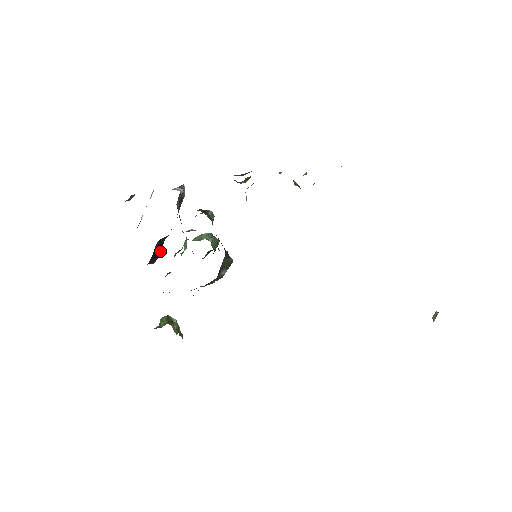
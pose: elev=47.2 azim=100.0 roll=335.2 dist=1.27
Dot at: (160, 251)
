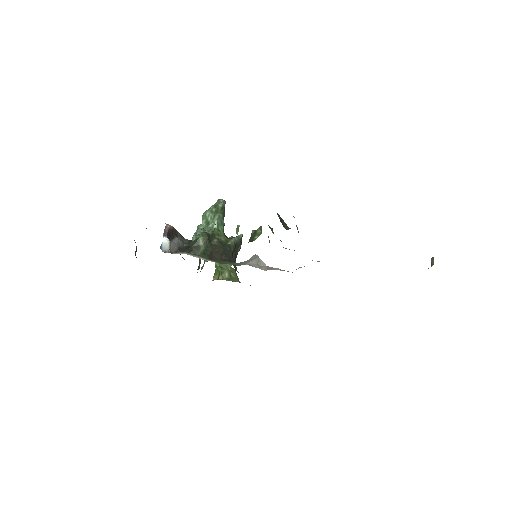
Dot at: occluded
